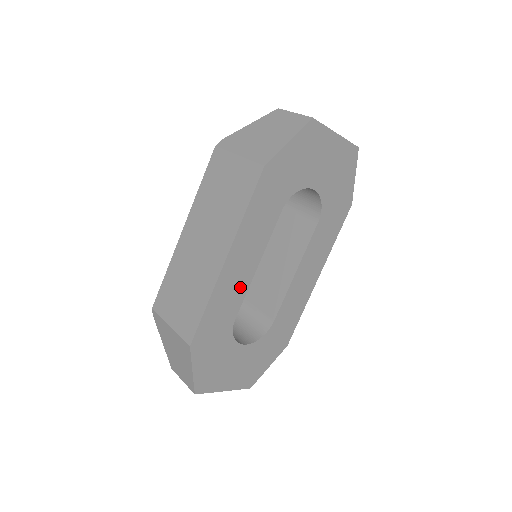
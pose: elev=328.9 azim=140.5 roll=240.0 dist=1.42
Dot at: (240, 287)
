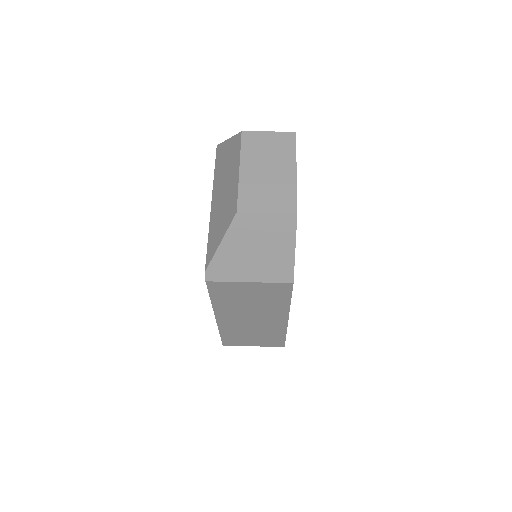
Dot at: occluded
